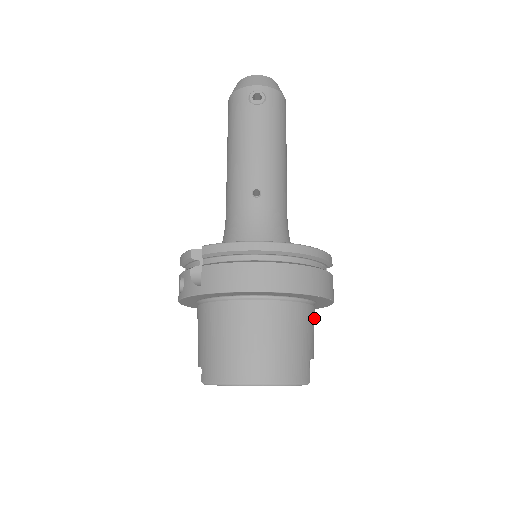
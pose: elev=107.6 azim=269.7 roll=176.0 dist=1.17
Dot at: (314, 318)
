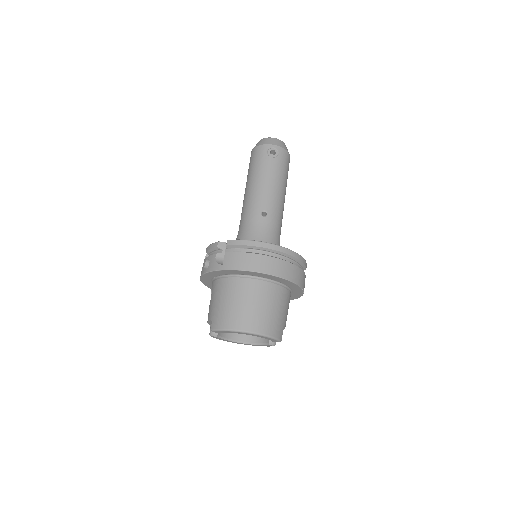
Dot at: (289, 302)
